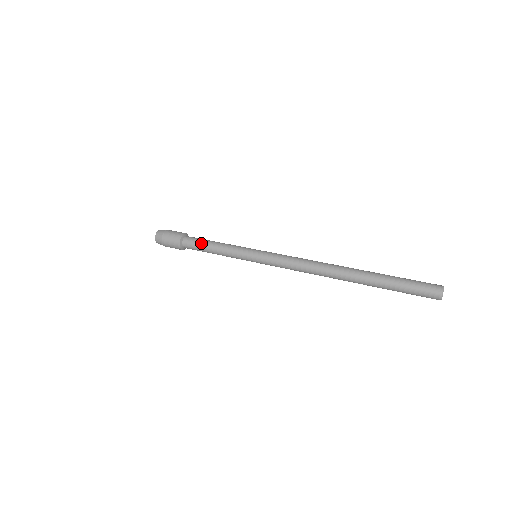
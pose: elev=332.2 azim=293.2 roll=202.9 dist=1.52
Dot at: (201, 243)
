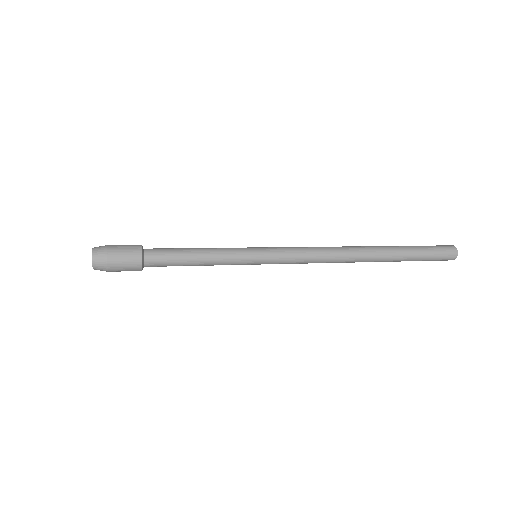
Dot at: (176, 256)
